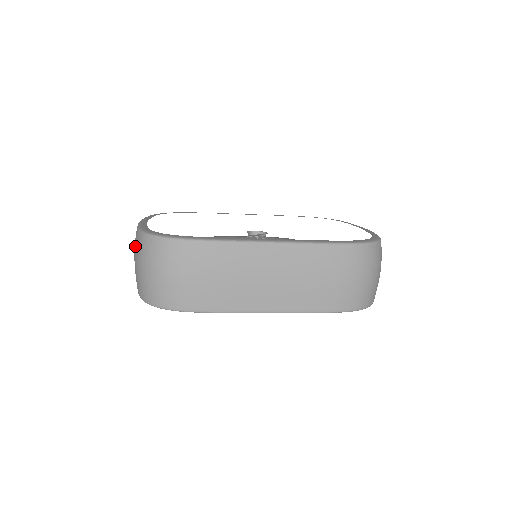
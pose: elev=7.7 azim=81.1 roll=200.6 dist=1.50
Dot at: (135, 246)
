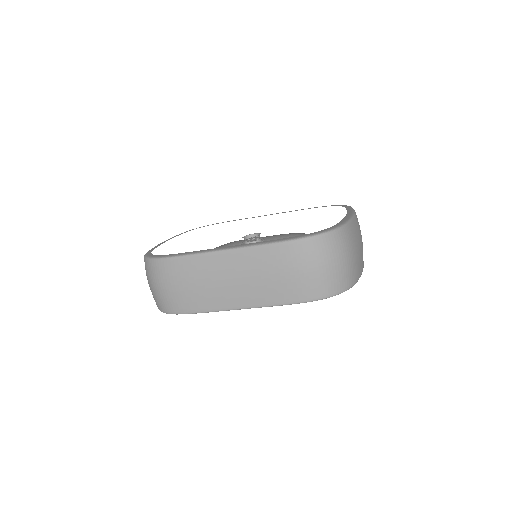
Dot at: occluded
